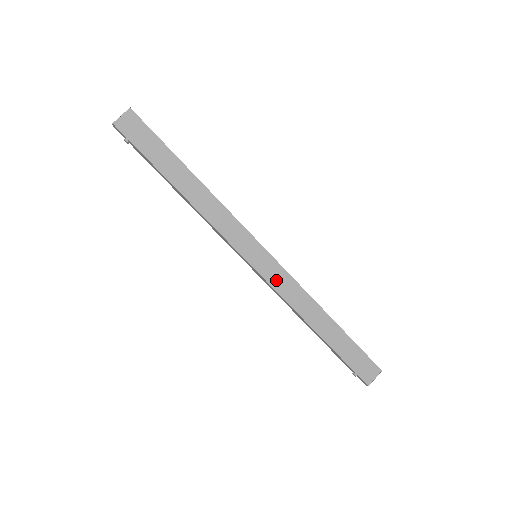
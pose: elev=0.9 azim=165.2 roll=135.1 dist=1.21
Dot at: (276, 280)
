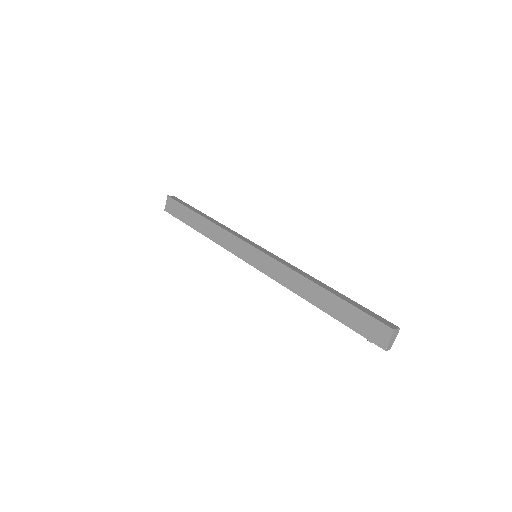
Dot at: (270, 270)
